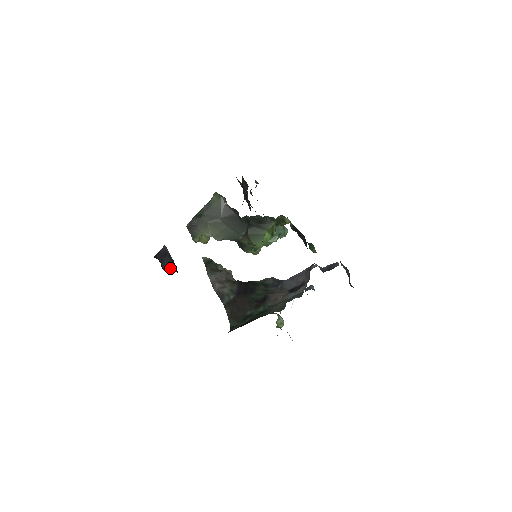
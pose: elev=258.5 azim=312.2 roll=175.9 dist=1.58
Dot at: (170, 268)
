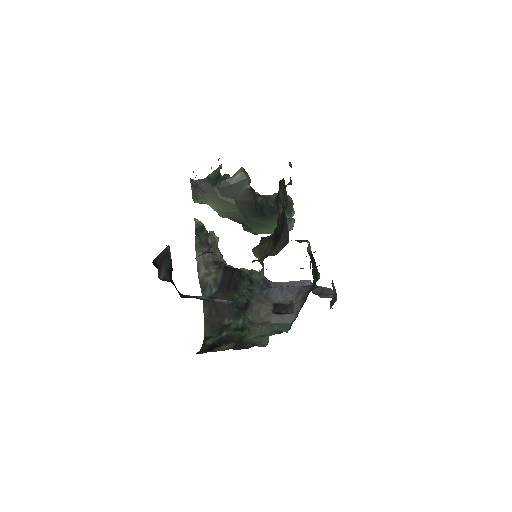
Dot at: (166, 275)
